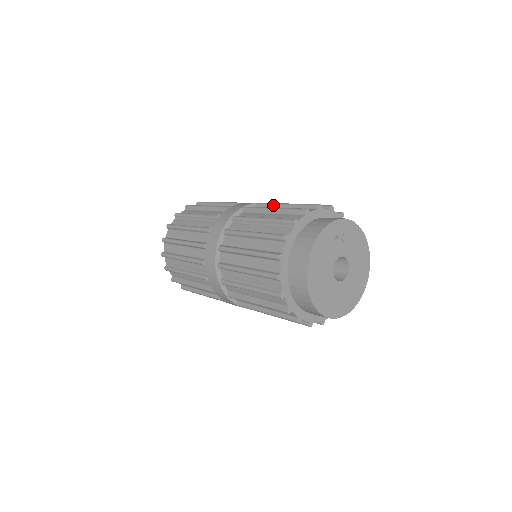
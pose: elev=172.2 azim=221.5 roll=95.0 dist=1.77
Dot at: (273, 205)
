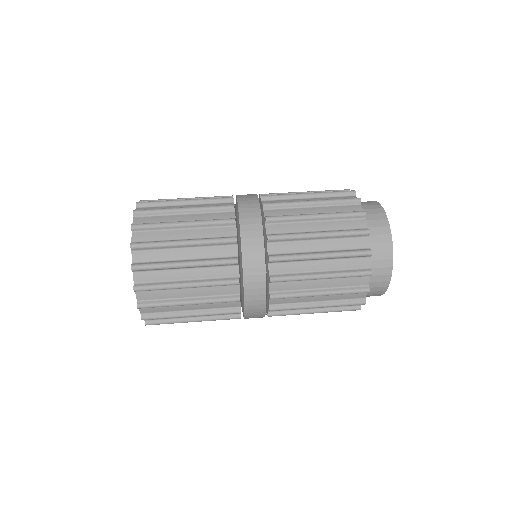
Dot at: (302, 261)
